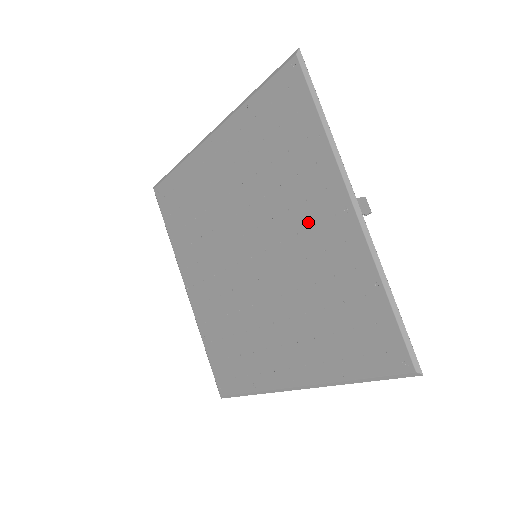
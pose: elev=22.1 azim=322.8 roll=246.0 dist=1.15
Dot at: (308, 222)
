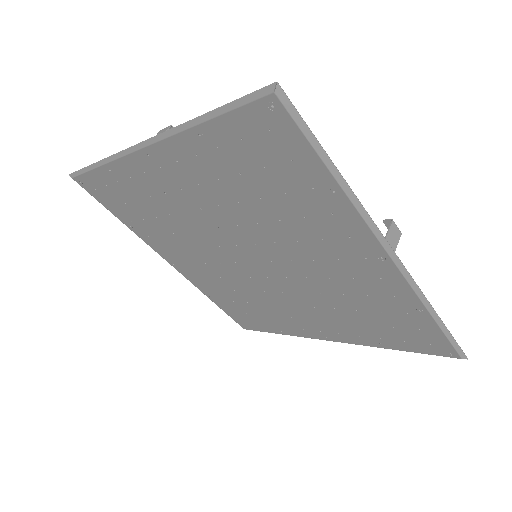
Dot at: (327, 256)
